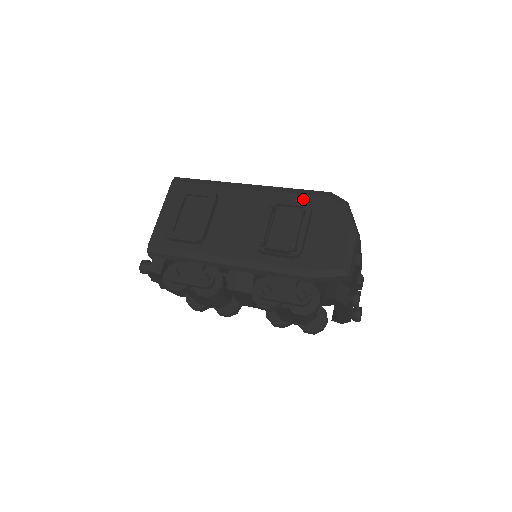
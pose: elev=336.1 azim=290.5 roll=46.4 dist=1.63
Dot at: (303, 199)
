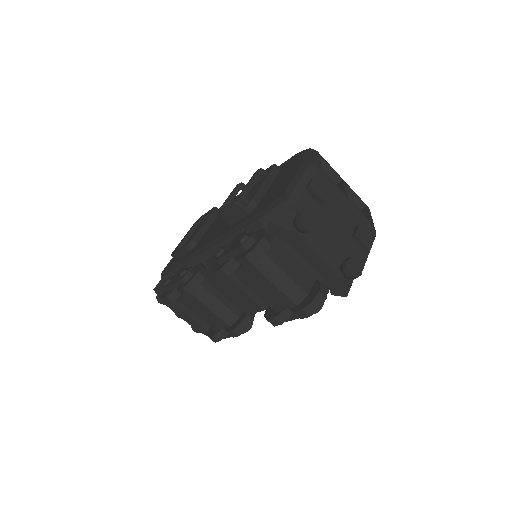
Dot at: (270, 166)
